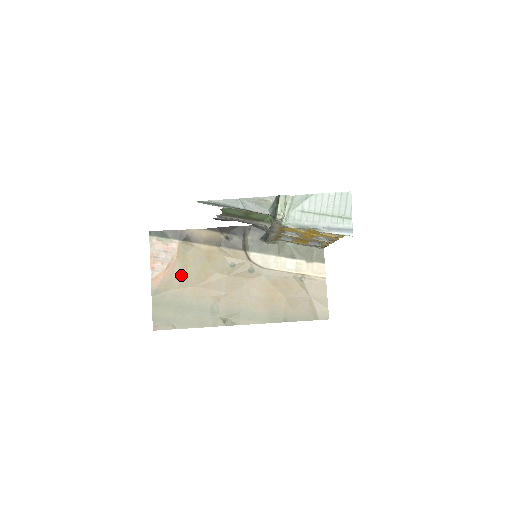
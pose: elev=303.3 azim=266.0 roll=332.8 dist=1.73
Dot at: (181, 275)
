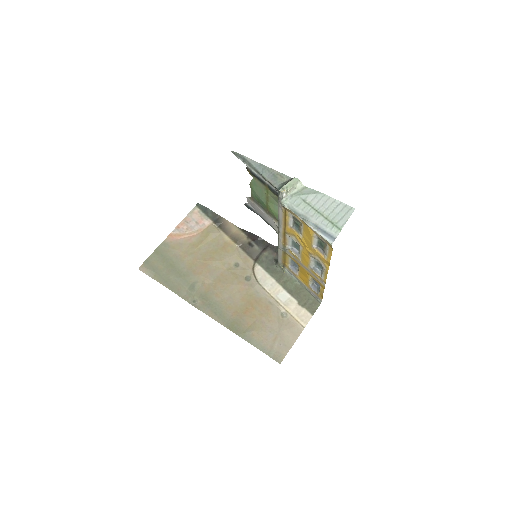
Dot at: (193, 245)
